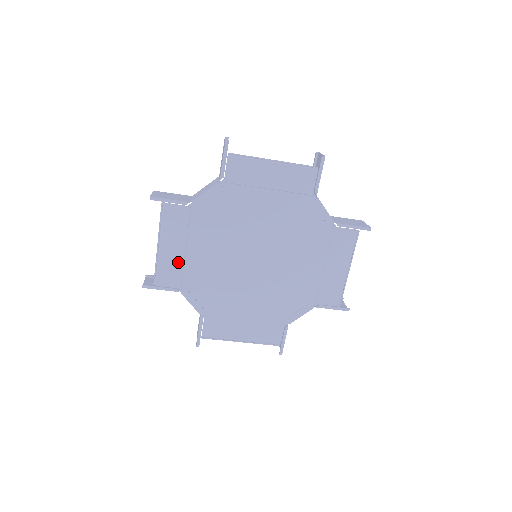
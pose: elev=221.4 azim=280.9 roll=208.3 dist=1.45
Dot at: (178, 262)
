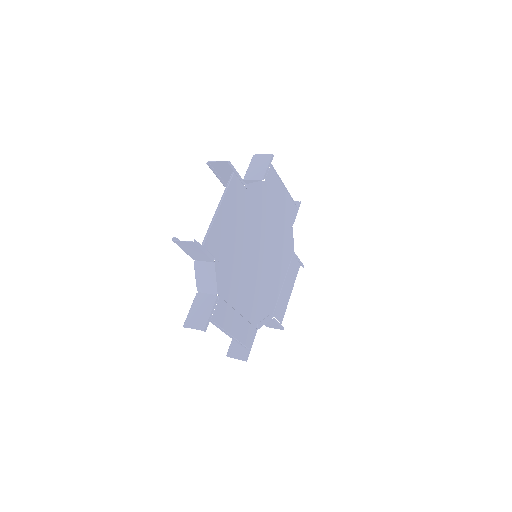
Dot at: (223, 231)
